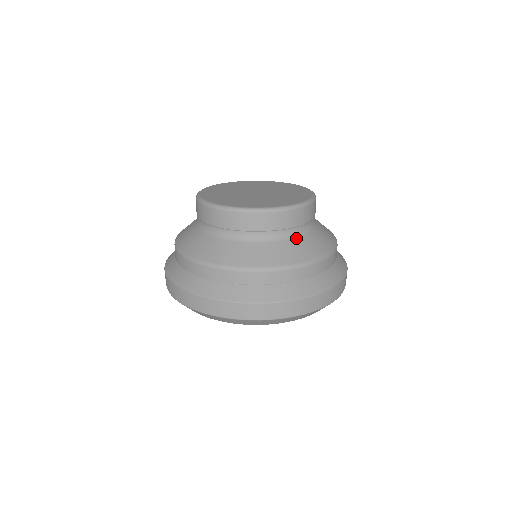
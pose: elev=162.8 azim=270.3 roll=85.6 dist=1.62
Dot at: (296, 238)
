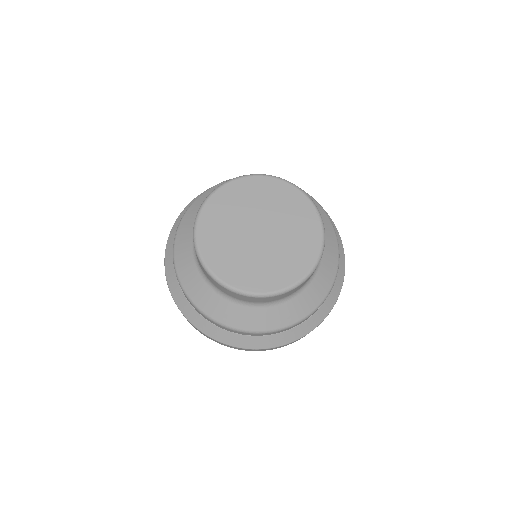
Dot at: (319, 268)
